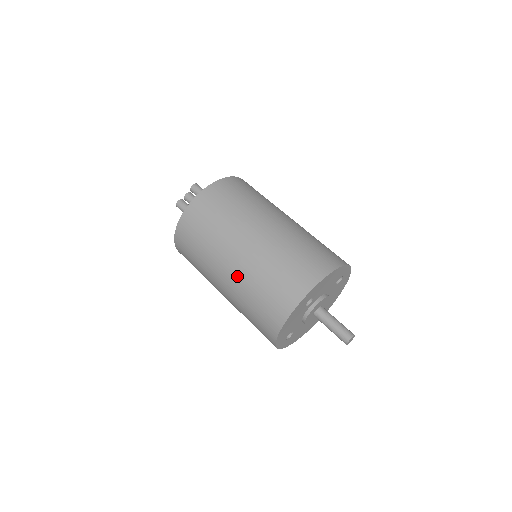
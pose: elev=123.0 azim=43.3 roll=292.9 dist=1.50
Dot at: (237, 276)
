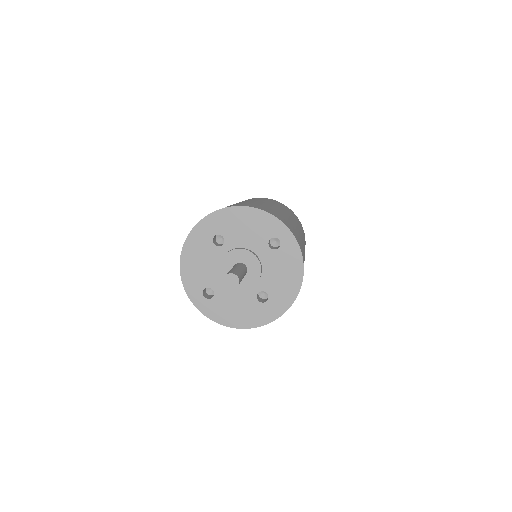
Dot at: occluded
